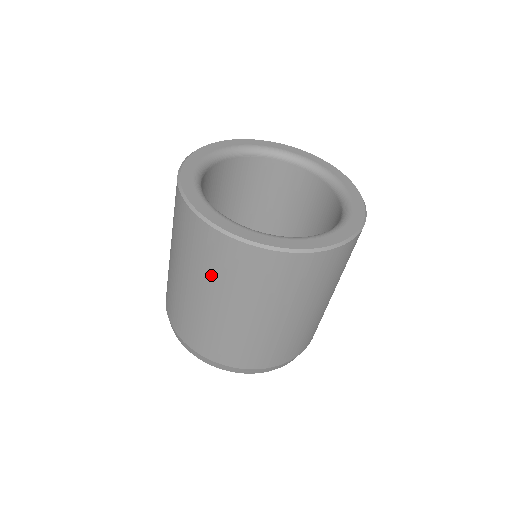
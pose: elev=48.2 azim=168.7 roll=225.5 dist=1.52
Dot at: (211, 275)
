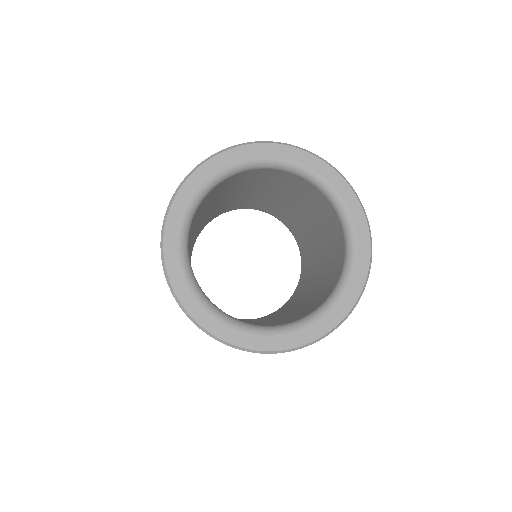
Dot at: occluded
